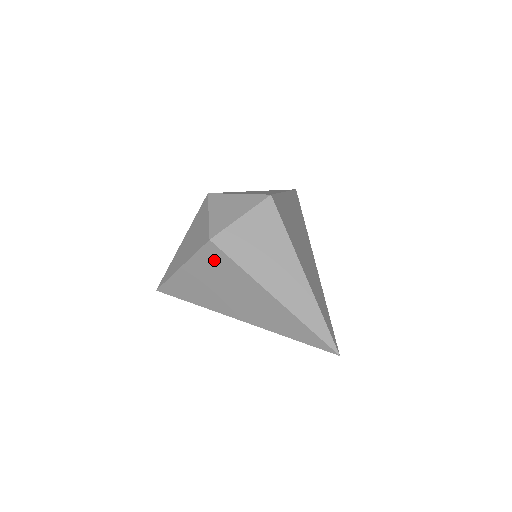
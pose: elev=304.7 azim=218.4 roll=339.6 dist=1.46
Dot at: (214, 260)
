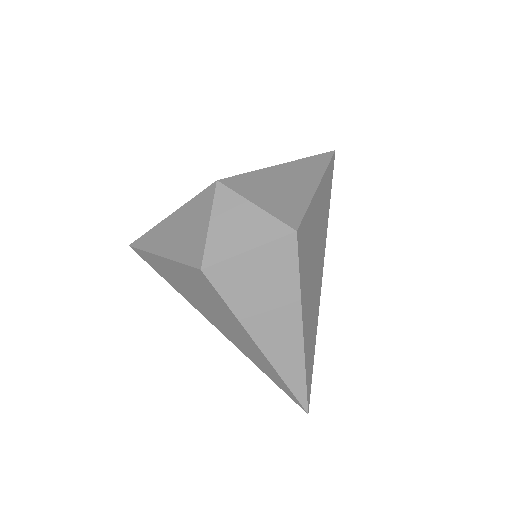
Dot at: (201, 283)
